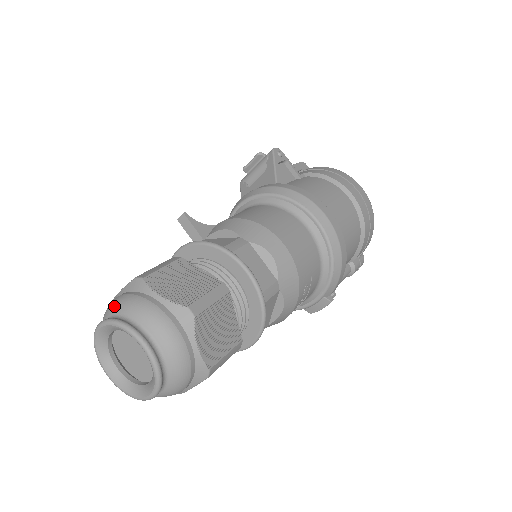
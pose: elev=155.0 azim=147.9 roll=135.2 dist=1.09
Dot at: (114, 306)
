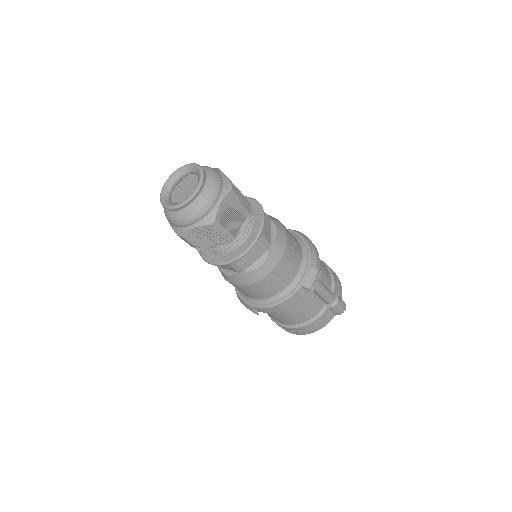
Dot at: occluded
